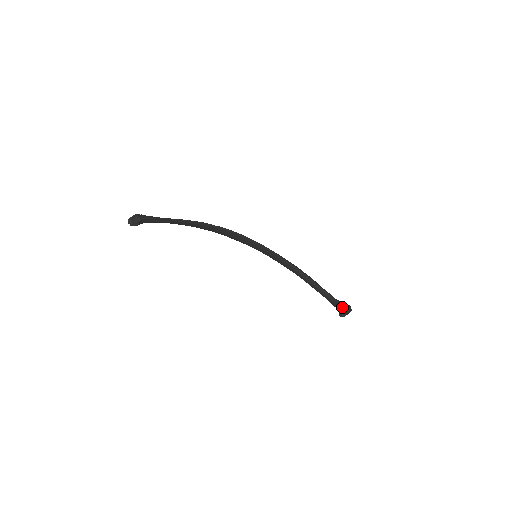
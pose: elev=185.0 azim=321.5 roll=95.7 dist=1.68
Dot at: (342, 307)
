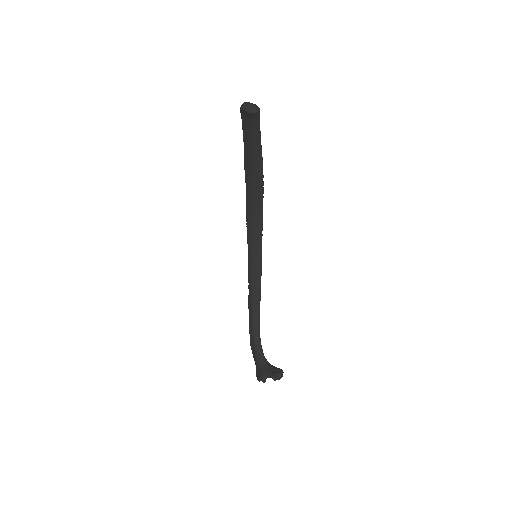
Dot at: (273, 370)
